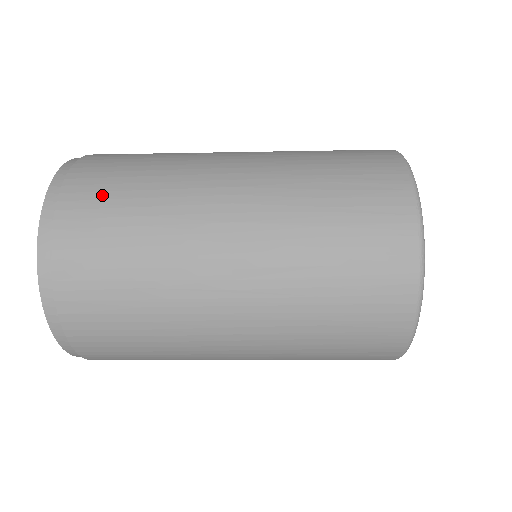
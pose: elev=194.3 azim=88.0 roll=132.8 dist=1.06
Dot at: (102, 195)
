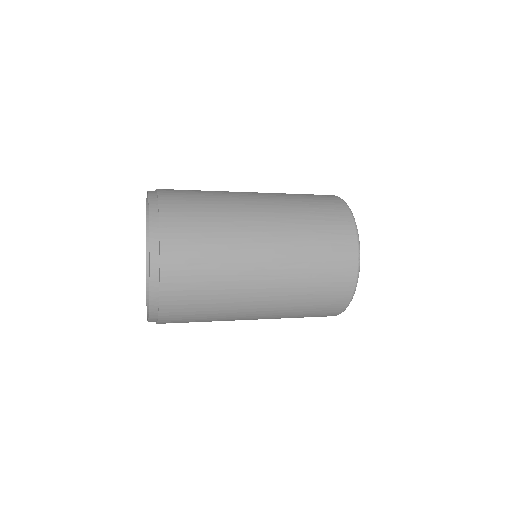
Dot at: (186, 219)
